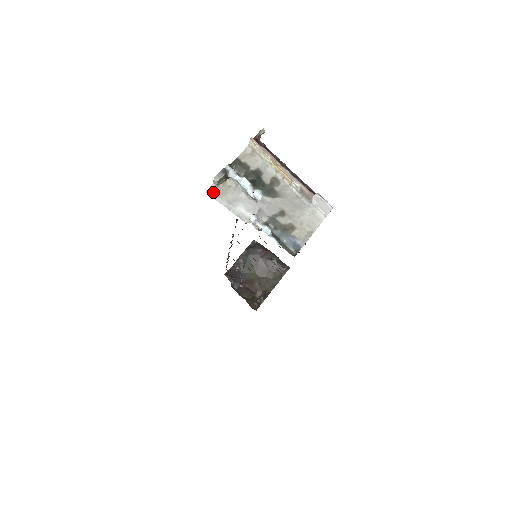
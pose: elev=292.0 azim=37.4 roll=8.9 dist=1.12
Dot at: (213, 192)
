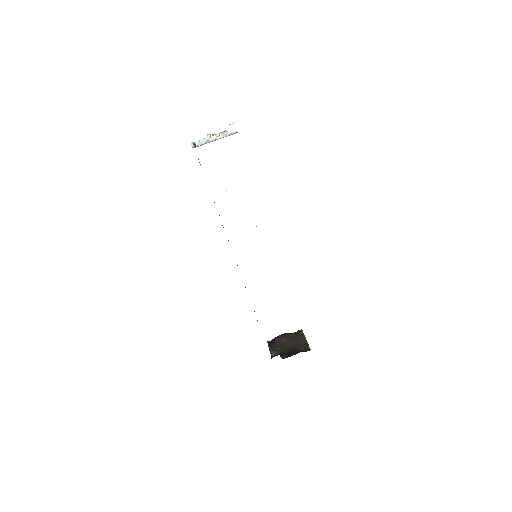
Dot at: occluded
